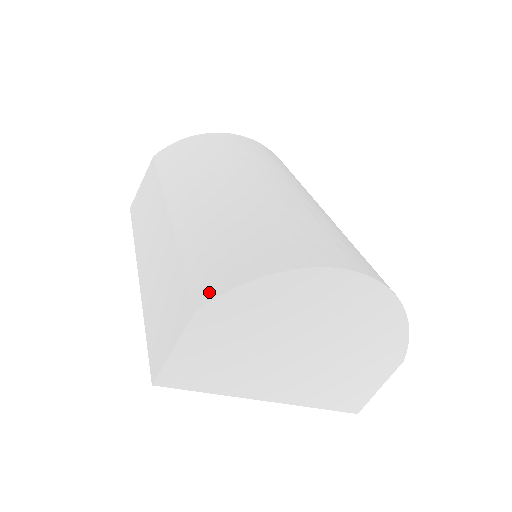
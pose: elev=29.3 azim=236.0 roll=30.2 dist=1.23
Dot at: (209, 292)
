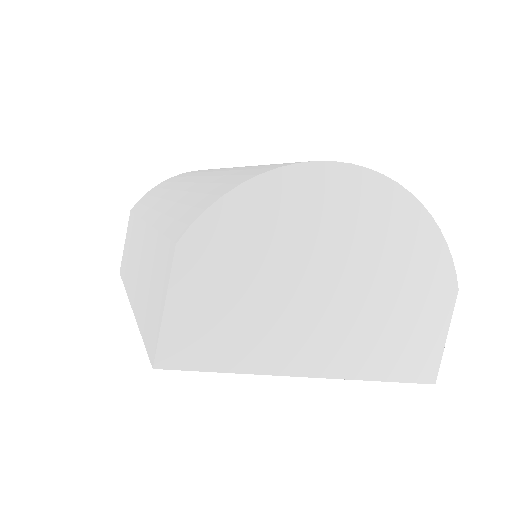
Dot at: (188, 222)
